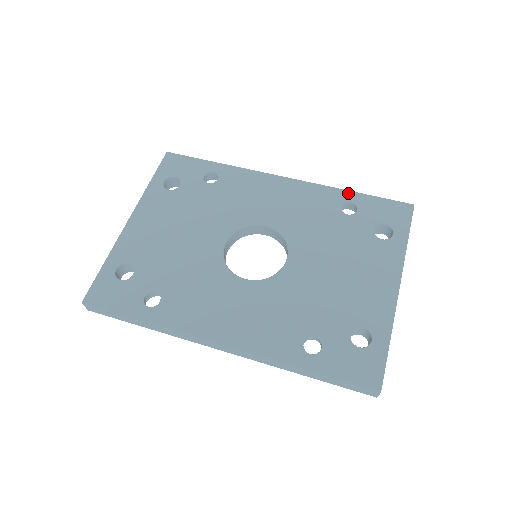
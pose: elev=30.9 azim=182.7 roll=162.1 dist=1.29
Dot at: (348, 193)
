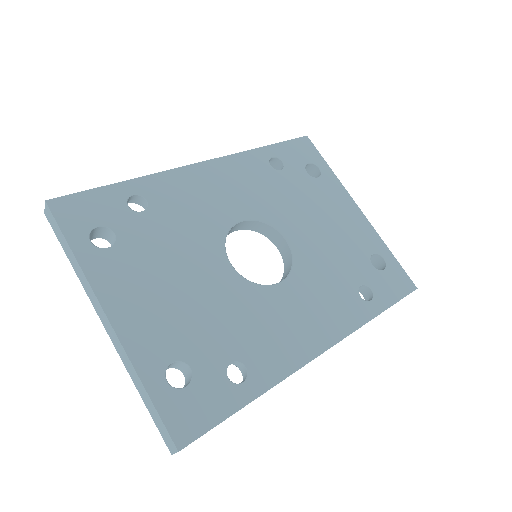
Dot at: (263, 150)
